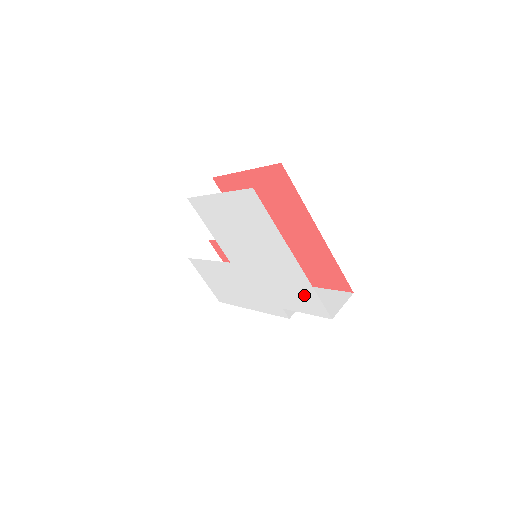
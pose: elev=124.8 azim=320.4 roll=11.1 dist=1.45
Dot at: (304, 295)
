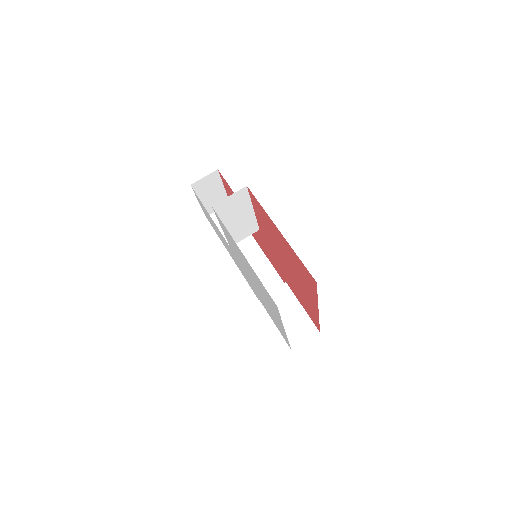
Dot at: (279, 328)
